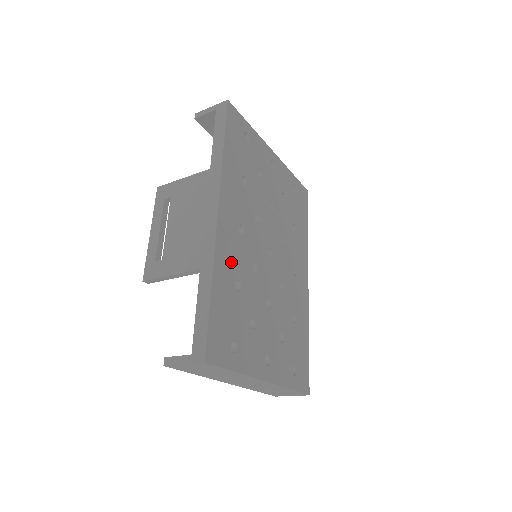
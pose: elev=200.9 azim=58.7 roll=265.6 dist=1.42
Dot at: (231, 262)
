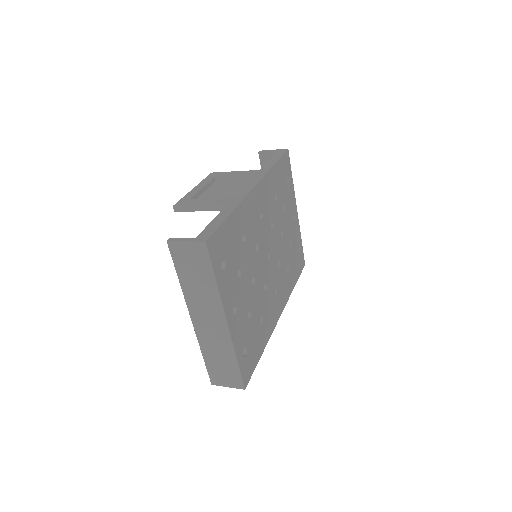
Dot at: (248, 220)
